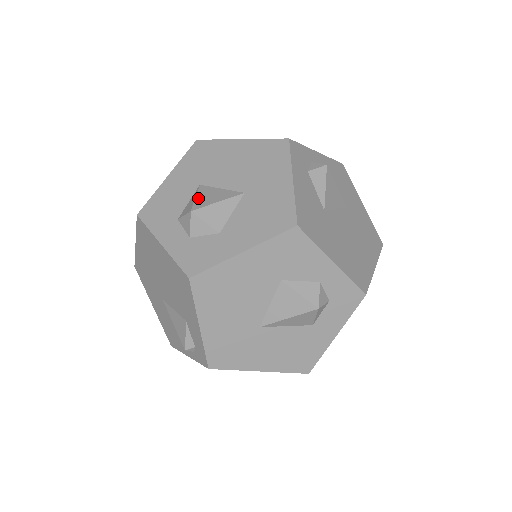
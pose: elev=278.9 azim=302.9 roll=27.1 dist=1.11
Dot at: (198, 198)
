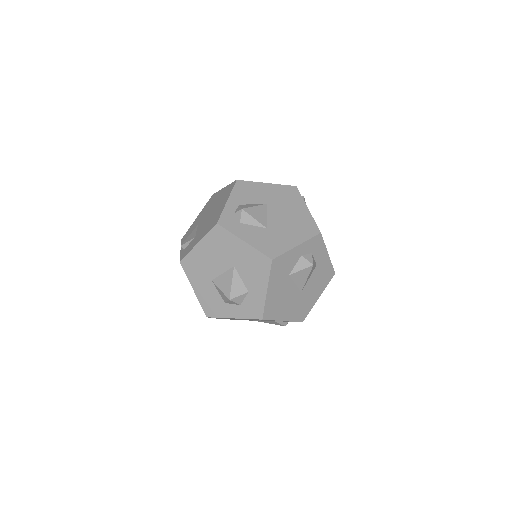
Dot at: (222, 290)
